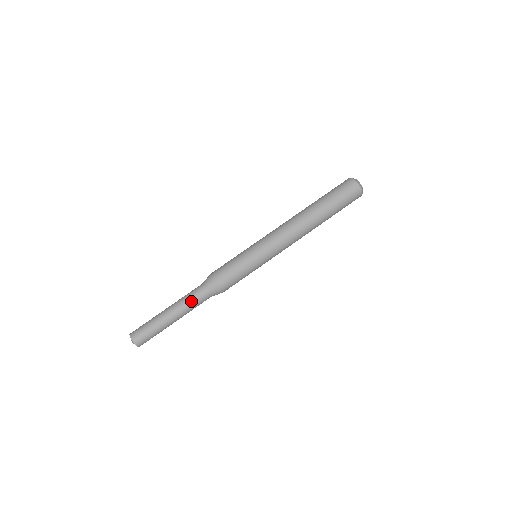
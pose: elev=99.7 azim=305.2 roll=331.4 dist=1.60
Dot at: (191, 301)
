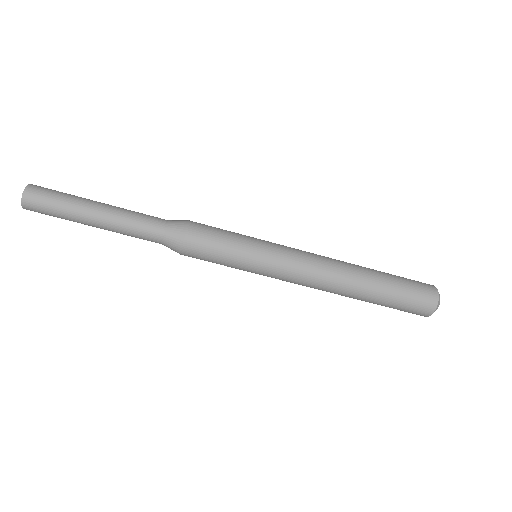
Dot at: (136, 224)
